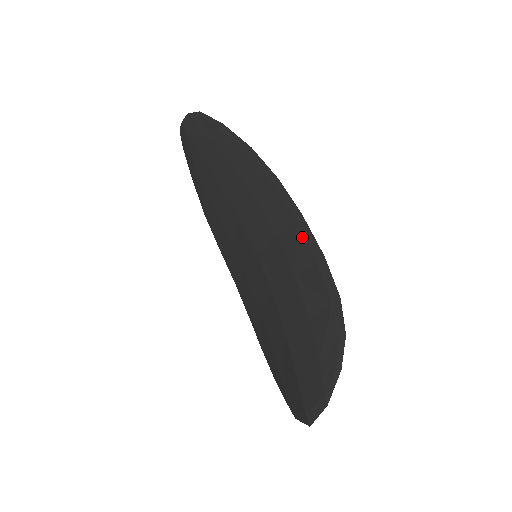
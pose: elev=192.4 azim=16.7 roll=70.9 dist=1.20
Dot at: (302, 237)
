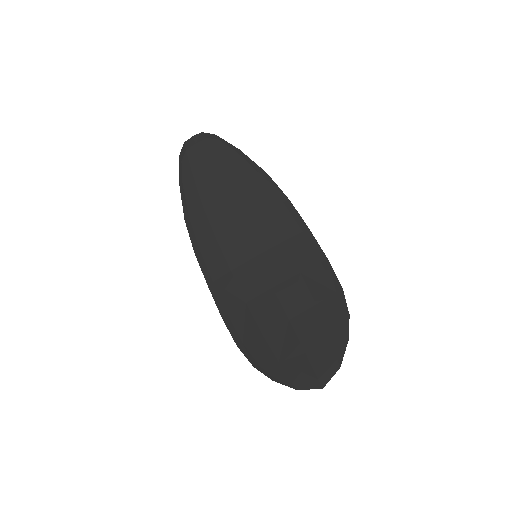
Dot at: (309, 244)
